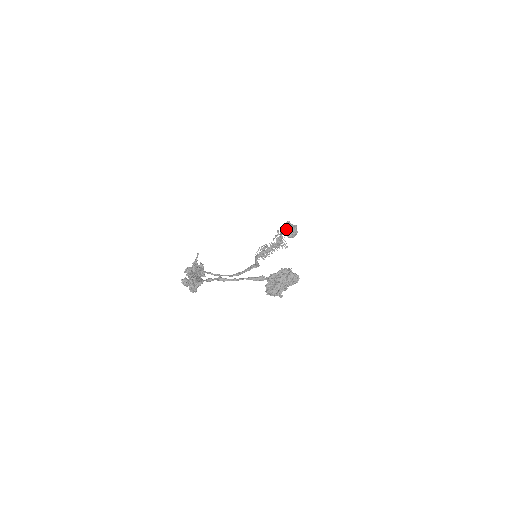
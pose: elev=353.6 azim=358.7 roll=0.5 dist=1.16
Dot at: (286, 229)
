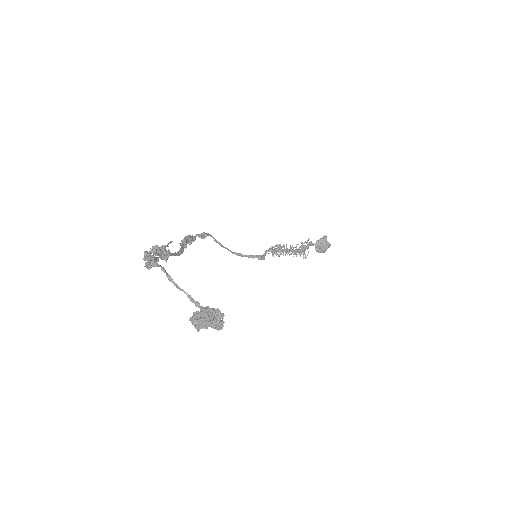
Dot at: (319, 241)
